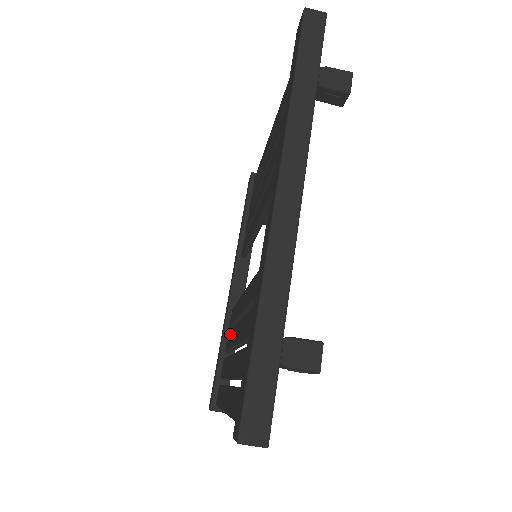
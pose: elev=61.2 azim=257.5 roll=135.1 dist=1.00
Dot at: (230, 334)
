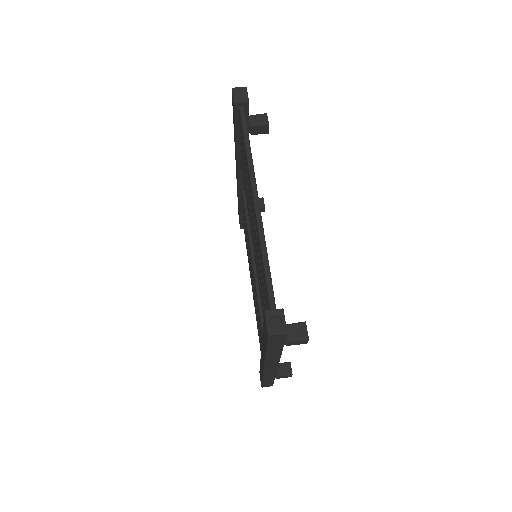
Dot at: occluded
